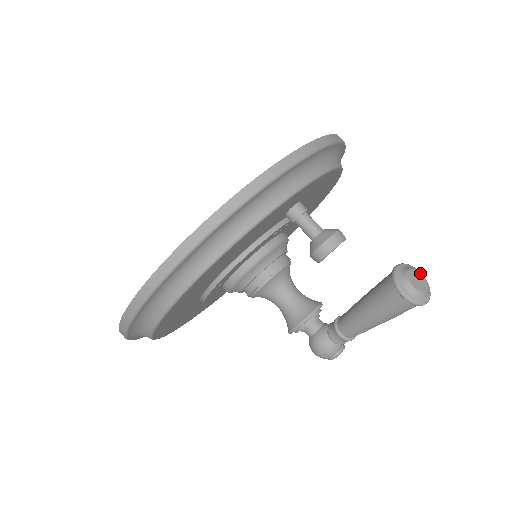
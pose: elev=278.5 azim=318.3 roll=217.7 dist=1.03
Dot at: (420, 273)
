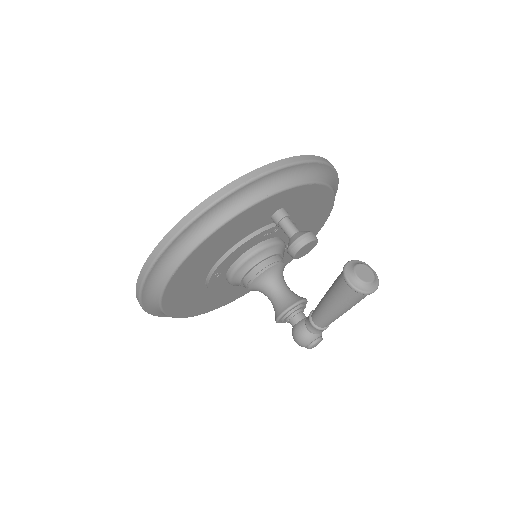
Dot at: (370, 268)
